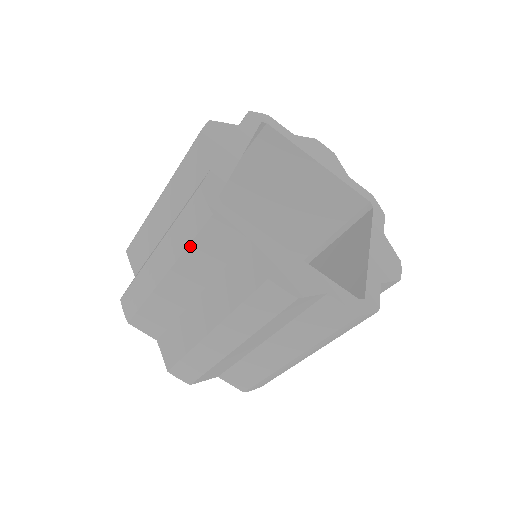
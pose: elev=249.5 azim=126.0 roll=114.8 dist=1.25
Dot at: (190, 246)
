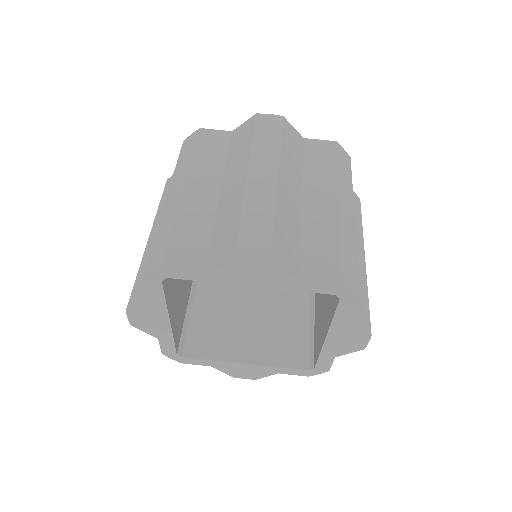
Dot at: (194, 153)
